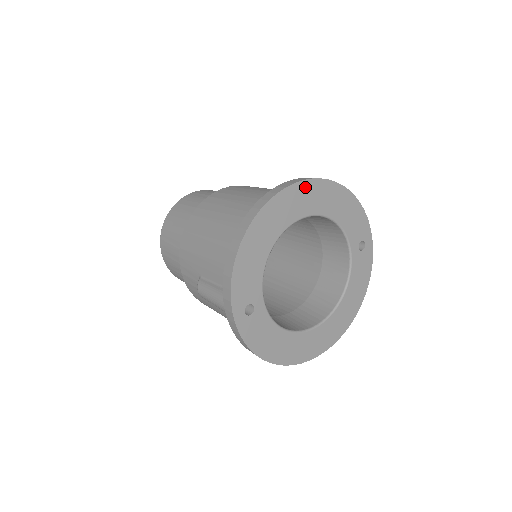
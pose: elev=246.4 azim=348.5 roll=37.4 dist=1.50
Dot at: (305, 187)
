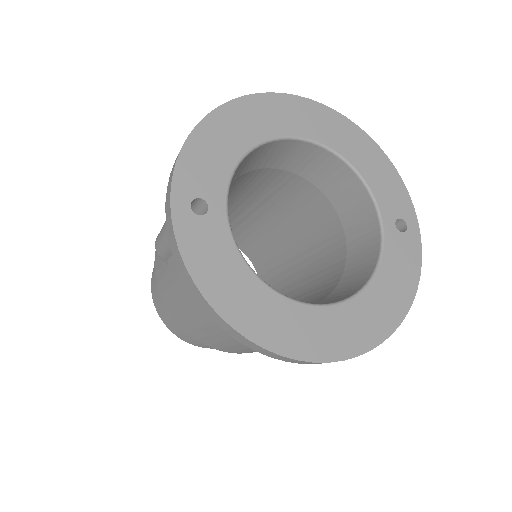
Dot at: (311, 107)
